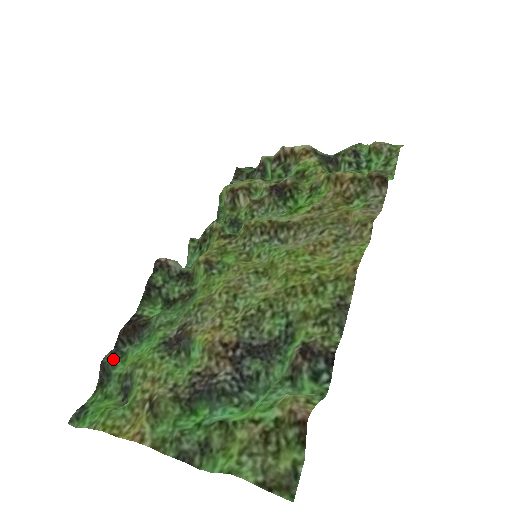
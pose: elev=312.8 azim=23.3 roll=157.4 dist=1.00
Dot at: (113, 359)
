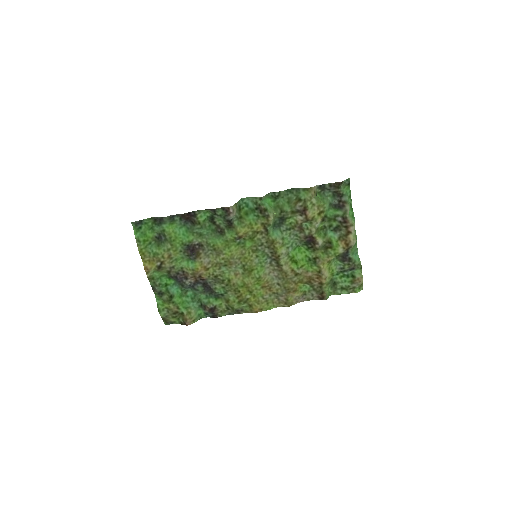
Dot at: (168, 220)
